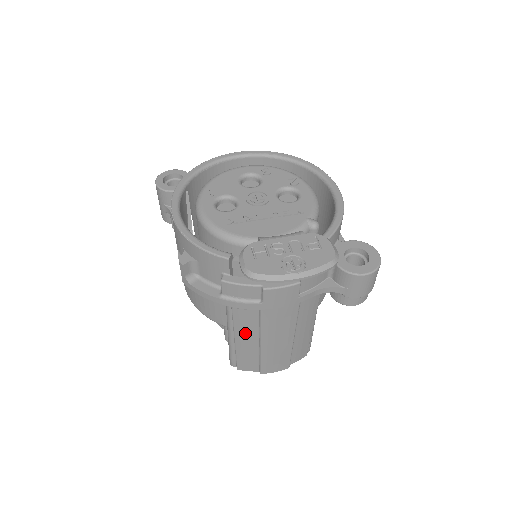
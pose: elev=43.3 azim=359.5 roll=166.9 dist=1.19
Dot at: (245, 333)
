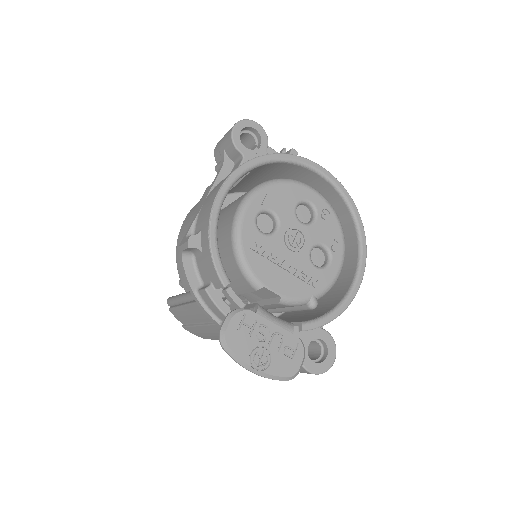
Dot at: (193, 313)
